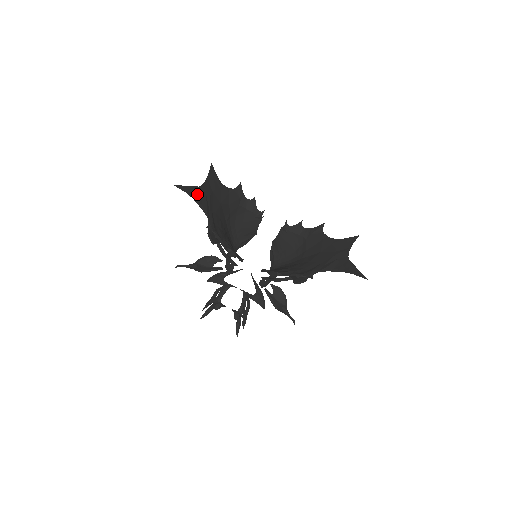
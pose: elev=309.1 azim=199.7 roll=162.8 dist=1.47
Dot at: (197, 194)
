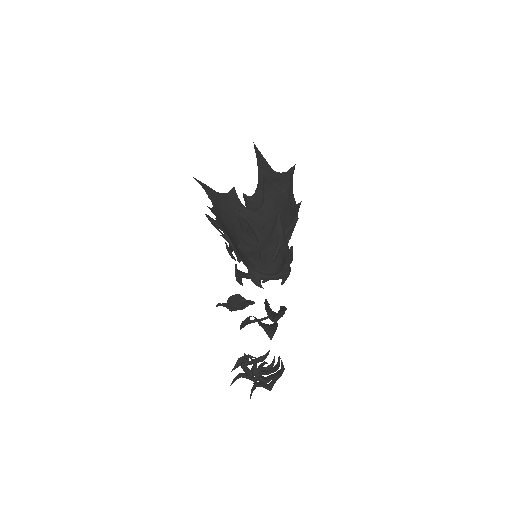
Dot at: (211, 193)
